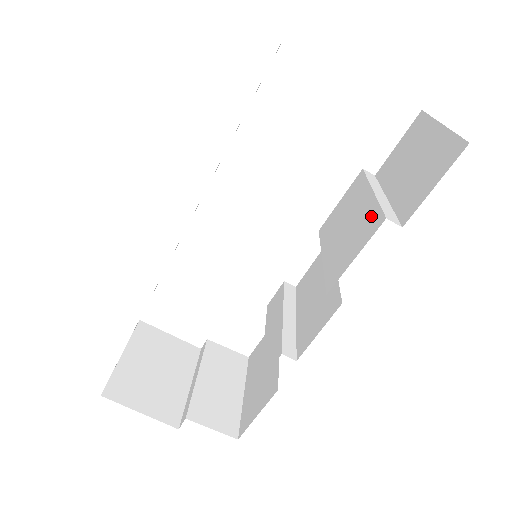
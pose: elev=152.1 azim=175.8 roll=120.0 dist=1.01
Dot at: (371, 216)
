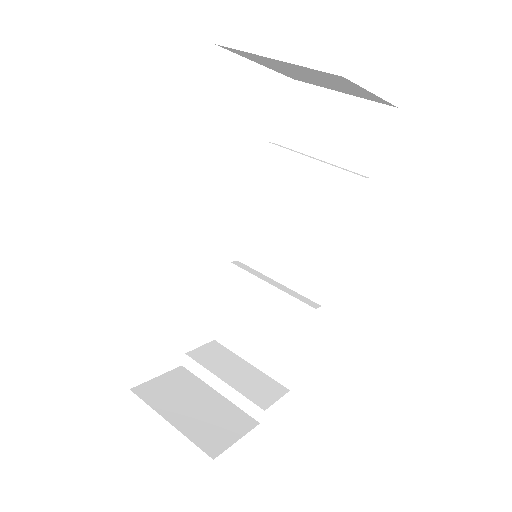
Dot at: (339, 180)
